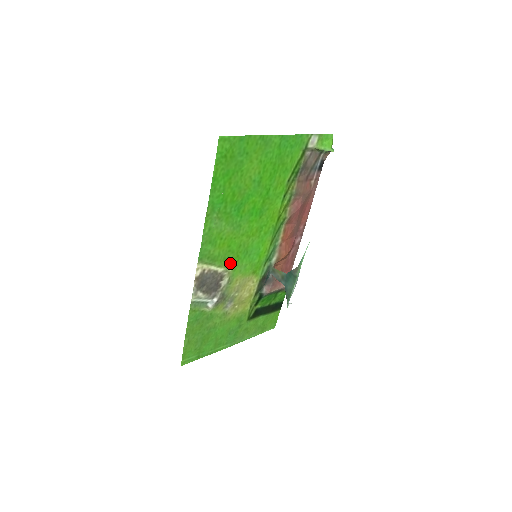
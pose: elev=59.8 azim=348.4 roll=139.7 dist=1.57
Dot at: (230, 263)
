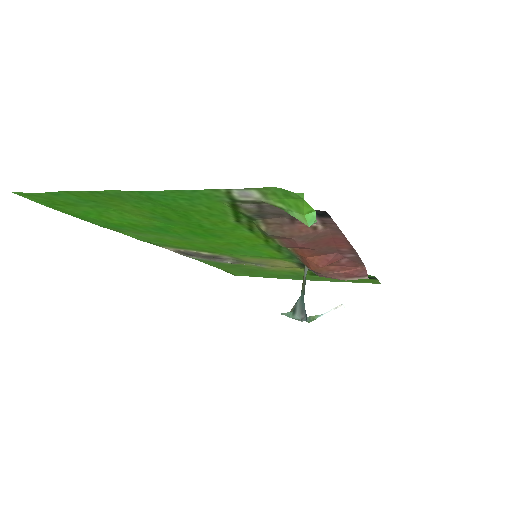
Dot at: (215, 252)
